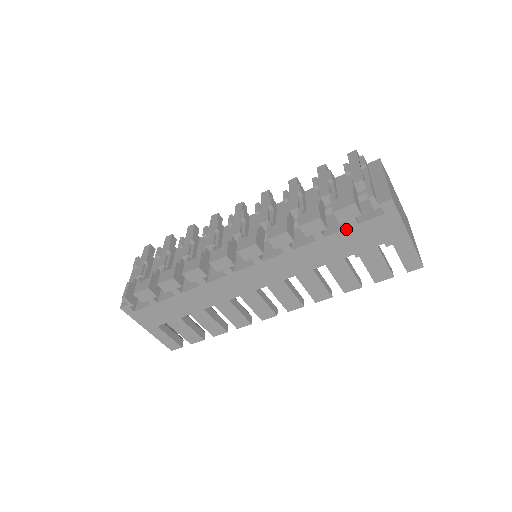
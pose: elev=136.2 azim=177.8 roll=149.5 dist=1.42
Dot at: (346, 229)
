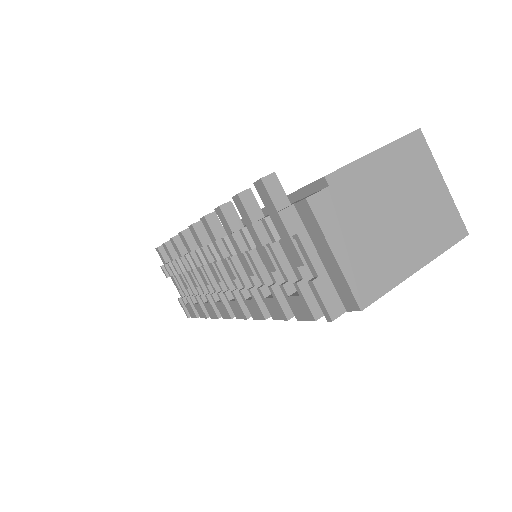
Dot at: occluded
